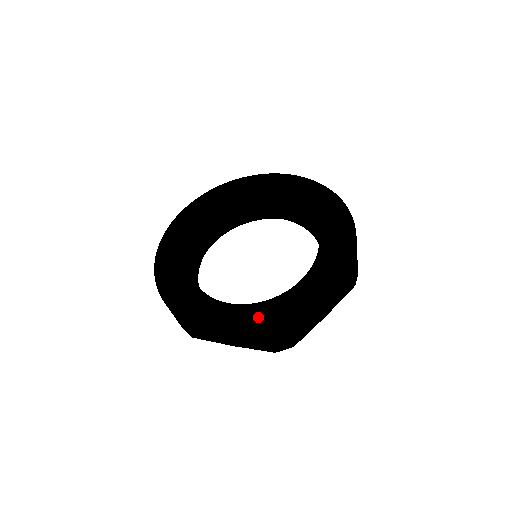
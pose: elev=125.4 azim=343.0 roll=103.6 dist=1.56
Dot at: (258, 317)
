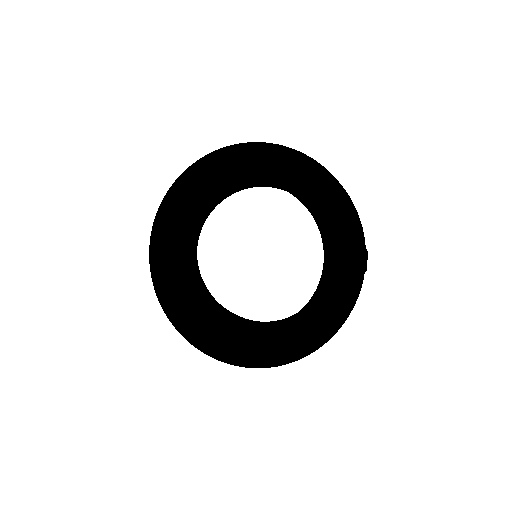
Dot at: (279, 349)
